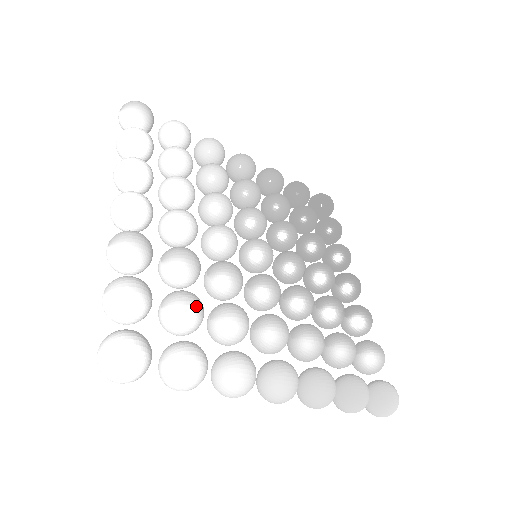
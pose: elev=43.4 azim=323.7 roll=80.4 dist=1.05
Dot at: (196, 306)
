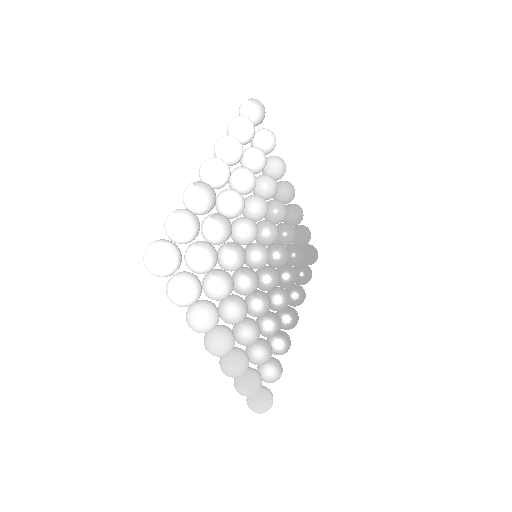
Dot at: (215, 261)
